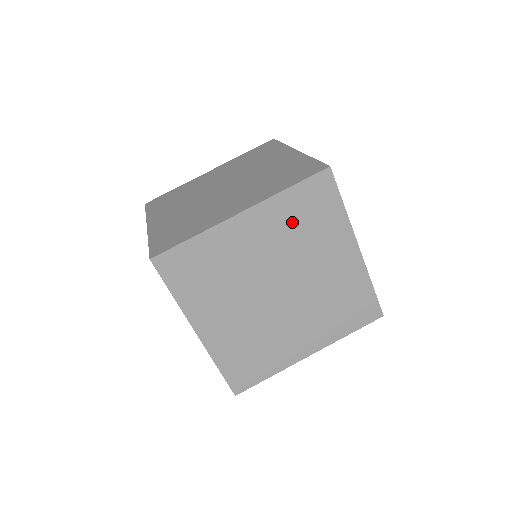
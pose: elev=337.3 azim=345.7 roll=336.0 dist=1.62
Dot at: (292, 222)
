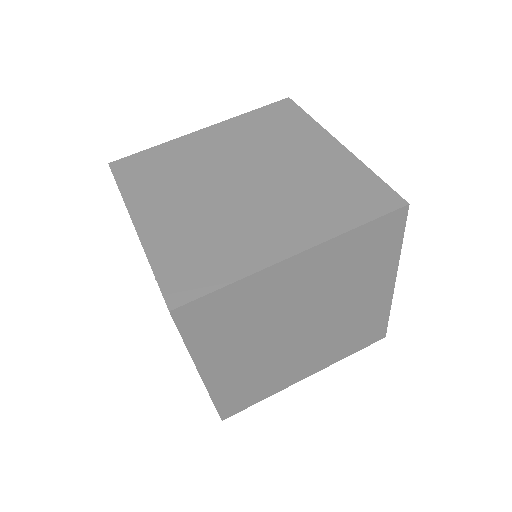
Dot at: (345, 262)
